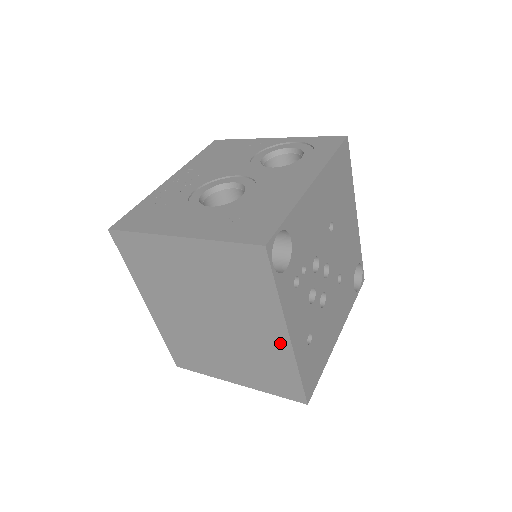
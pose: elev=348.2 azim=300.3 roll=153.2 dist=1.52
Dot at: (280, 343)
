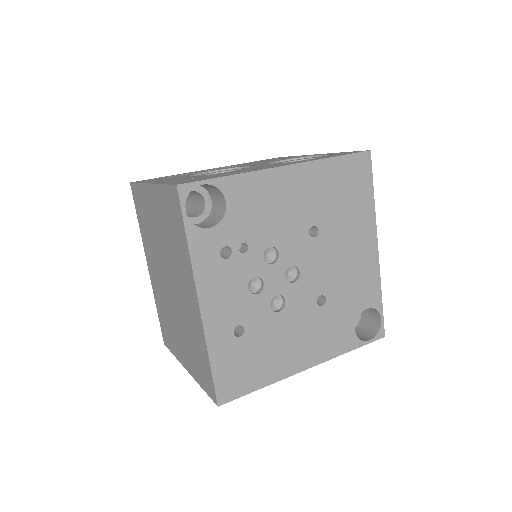
Dot at: (196, 312)
